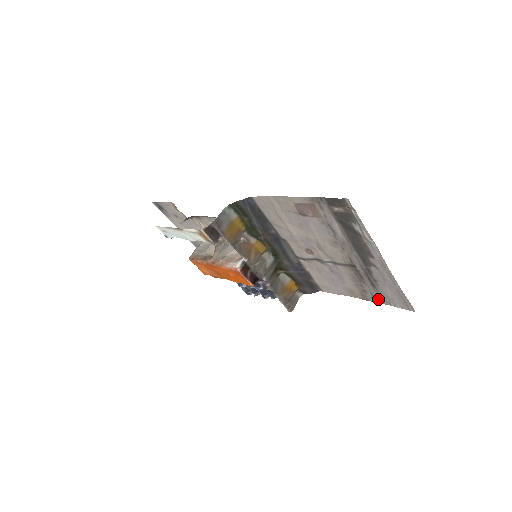
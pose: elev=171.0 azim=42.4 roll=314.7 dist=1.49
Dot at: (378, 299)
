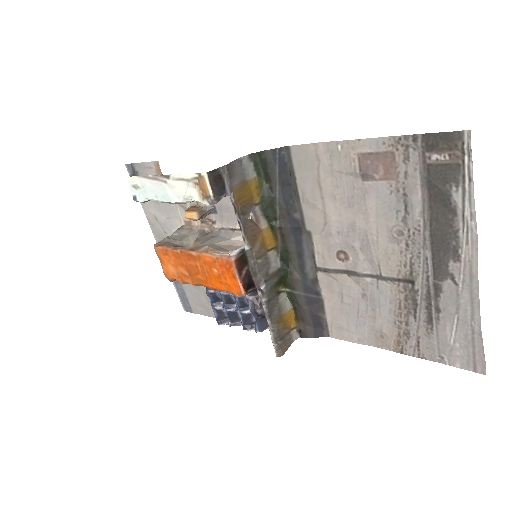
Dot at: (424, 350)
